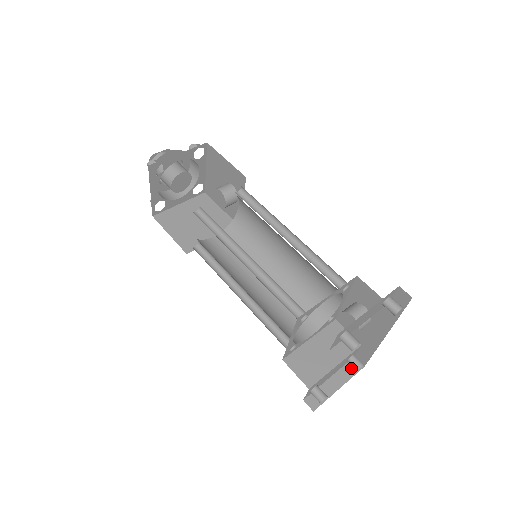
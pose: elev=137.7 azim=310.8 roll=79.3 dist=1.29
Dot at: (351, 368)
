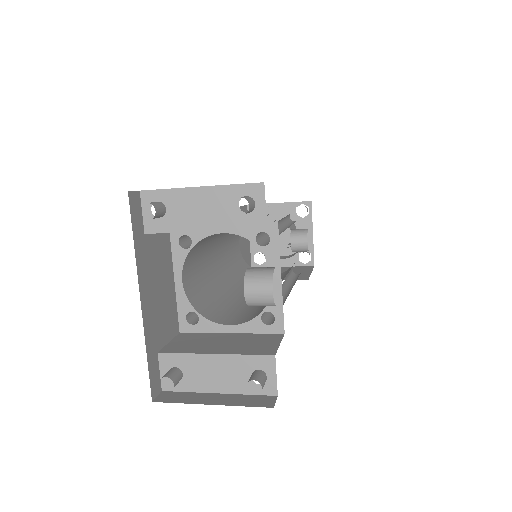
Dot at: (256, 400)
